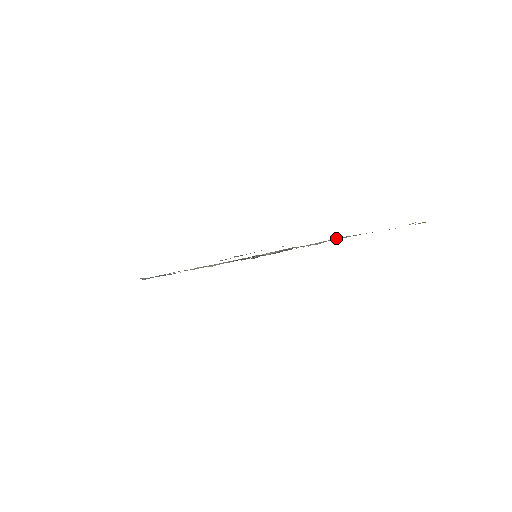
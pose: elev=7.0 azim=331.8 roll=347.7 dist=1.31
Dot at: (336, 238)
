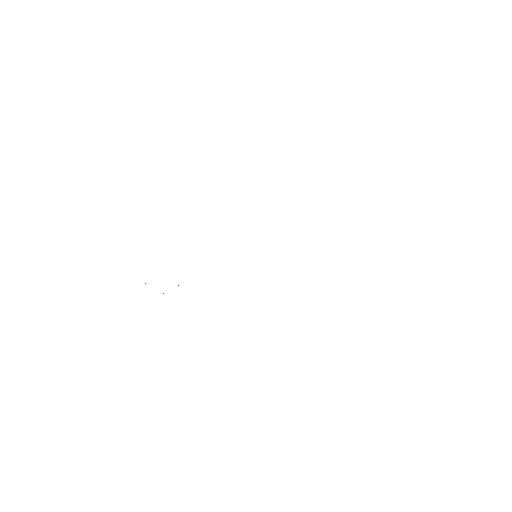
Dot at: occluded
